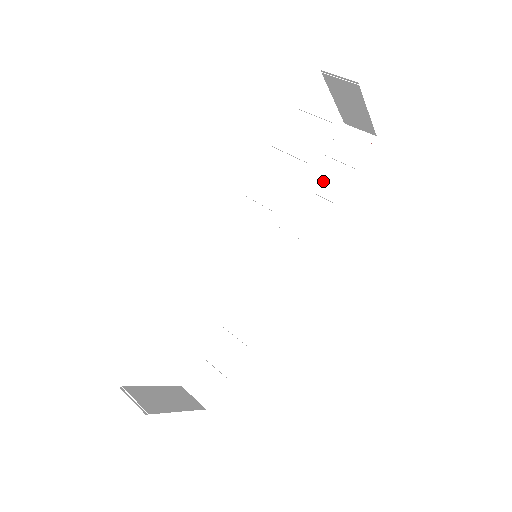
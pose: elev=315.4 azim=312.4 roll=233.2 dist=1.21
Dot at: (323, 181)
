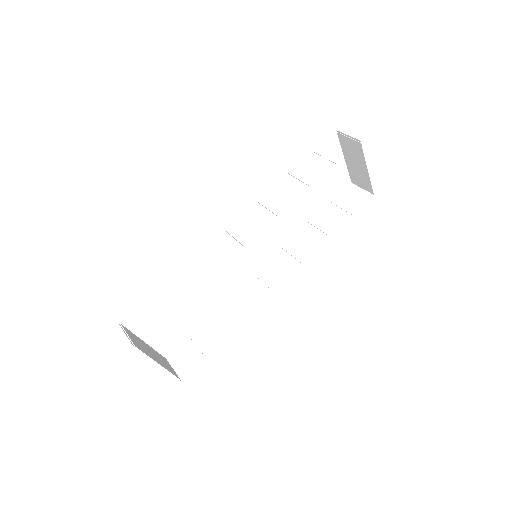
Dot at: (325, 220)
